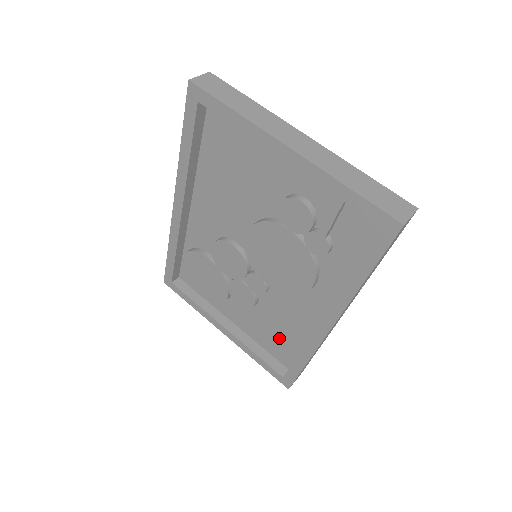
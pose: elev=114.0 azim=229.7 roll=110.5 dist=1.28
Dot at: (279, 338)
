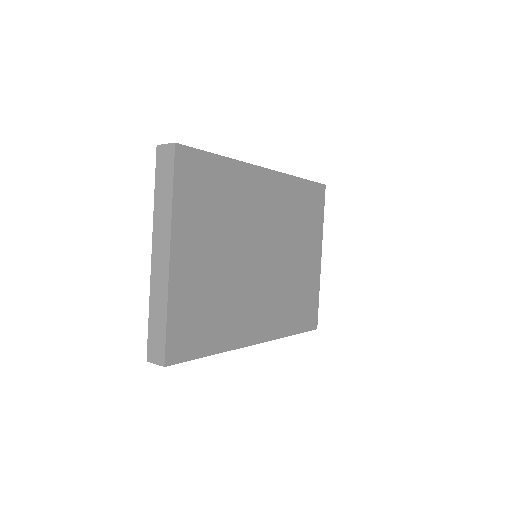
Dot at: occluded
